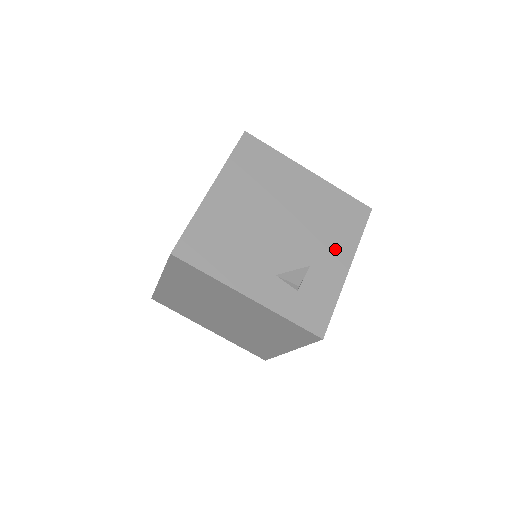
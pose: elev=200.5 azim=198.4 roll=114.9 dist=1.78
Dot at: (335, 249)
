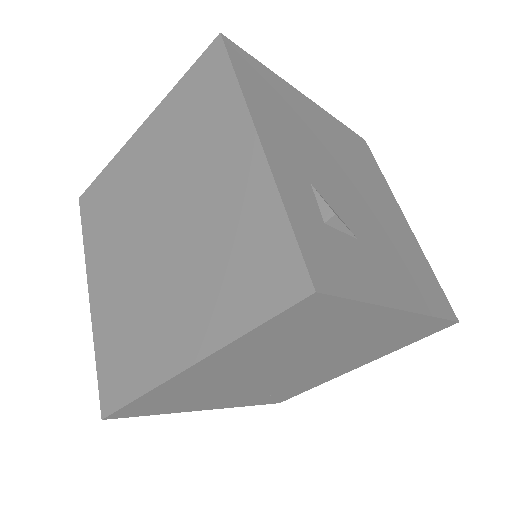
Dot at: (398, 277)
